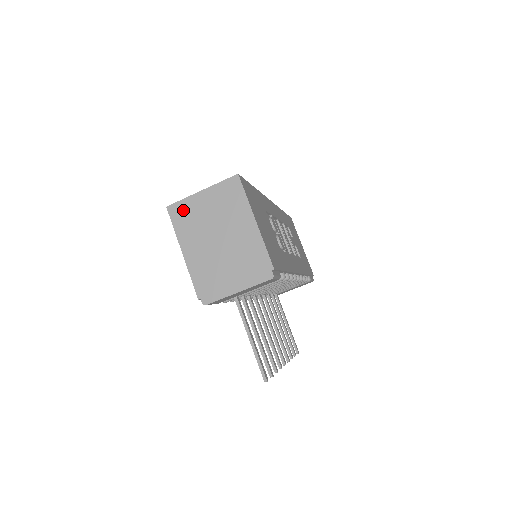
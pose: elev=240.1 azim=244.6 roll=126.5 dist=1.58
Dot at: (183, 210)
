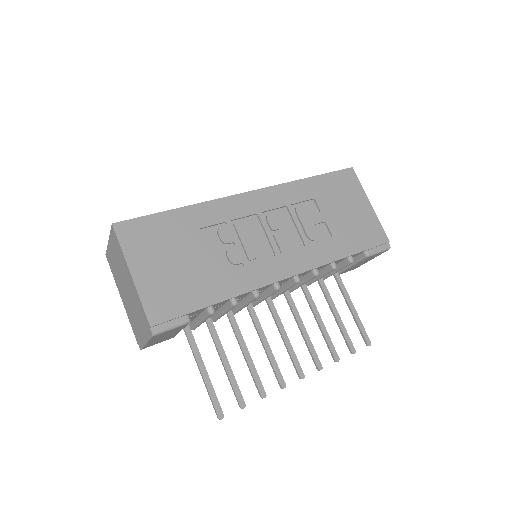
Dot at: (110, 259)
